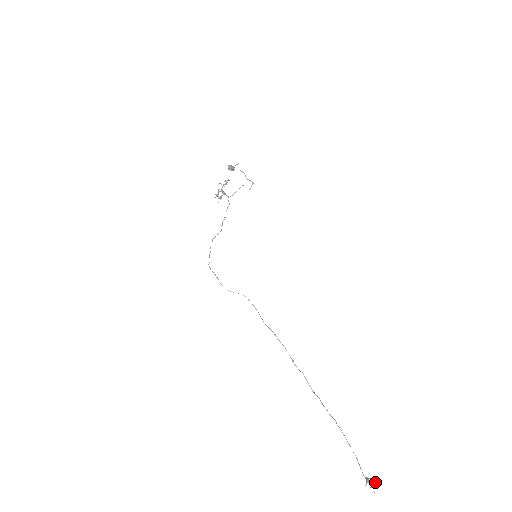
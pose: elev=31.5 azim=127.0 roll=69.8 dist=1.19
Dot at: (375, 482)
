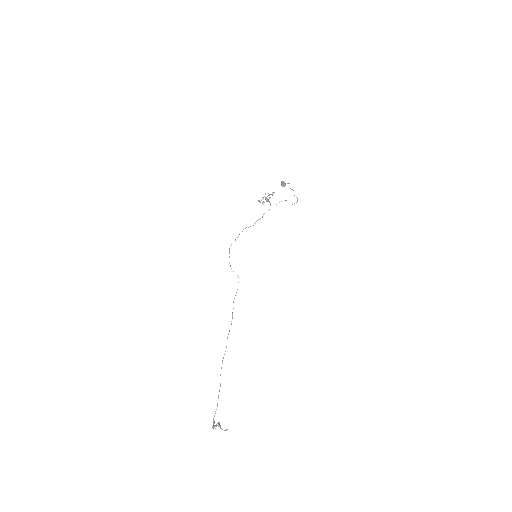
Dot at: occluded
